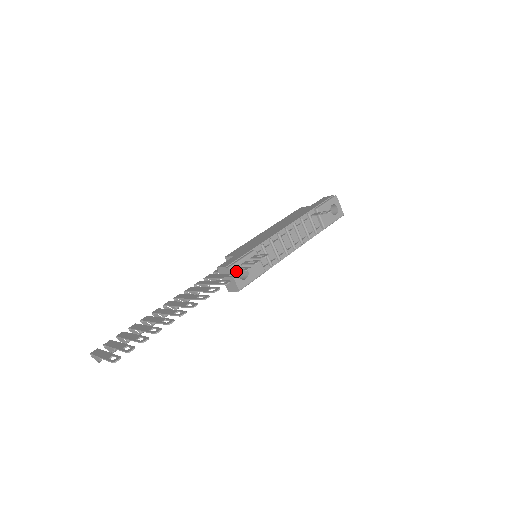
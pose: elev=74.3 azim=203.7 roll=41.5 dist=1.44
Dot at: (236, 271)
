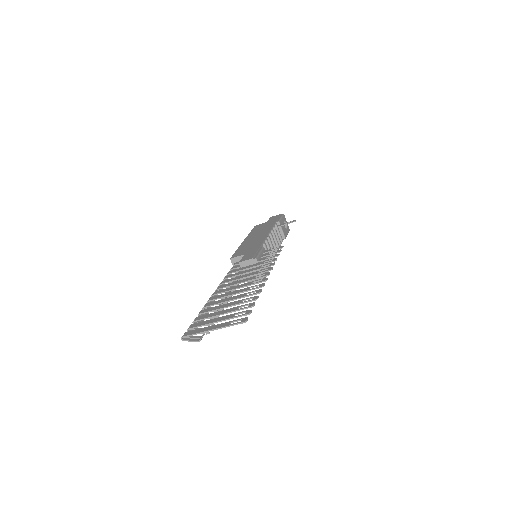
Dot at: occluded
